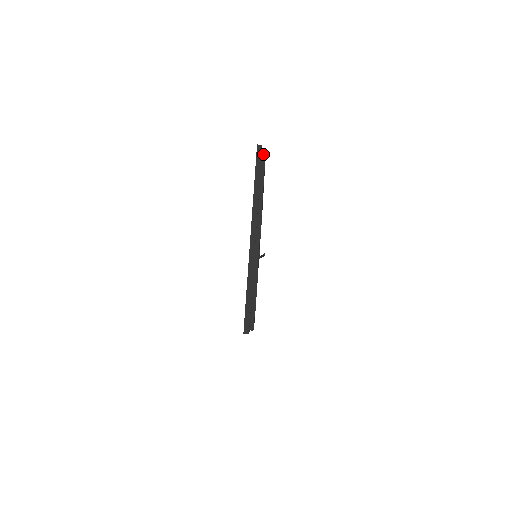
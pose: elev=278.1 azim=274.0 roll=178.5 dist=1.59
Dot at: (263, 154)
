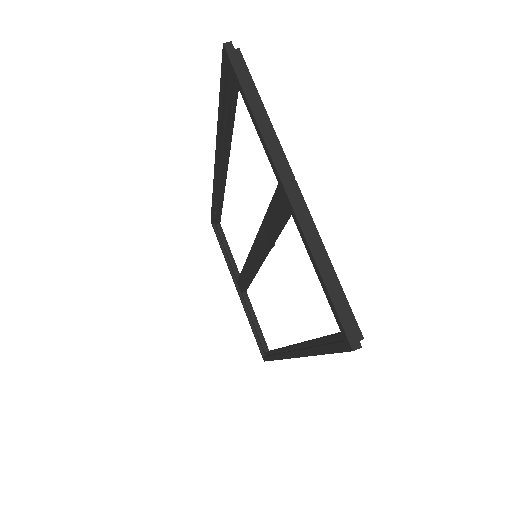
Dot at: (238, 56)
